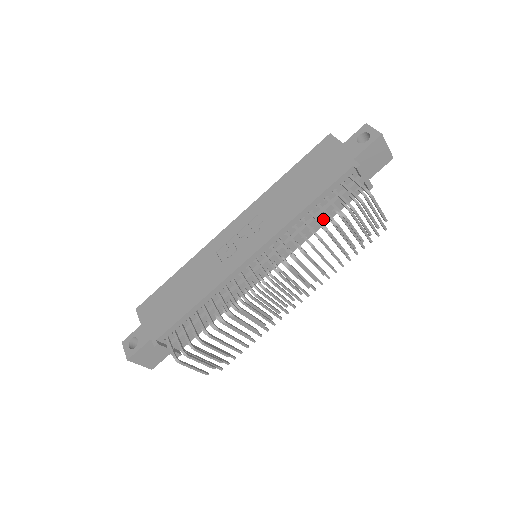
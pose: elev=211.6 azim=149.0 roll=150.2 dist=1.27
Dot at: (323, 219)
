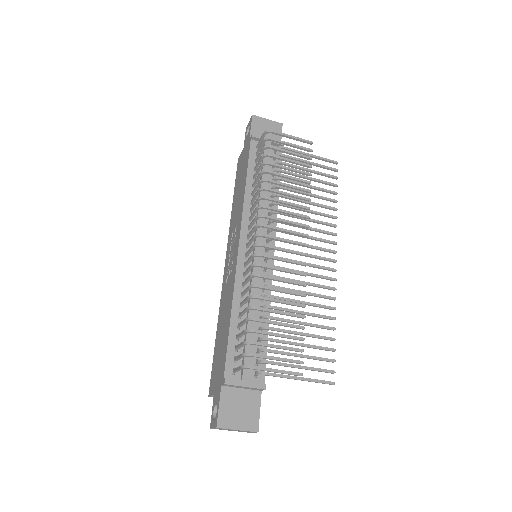
Dot at: (272, 186)
